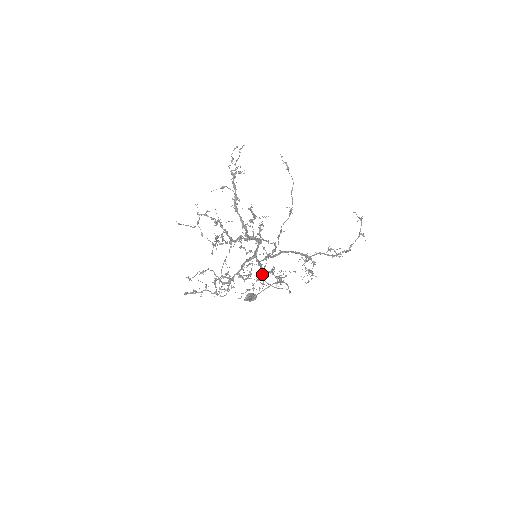
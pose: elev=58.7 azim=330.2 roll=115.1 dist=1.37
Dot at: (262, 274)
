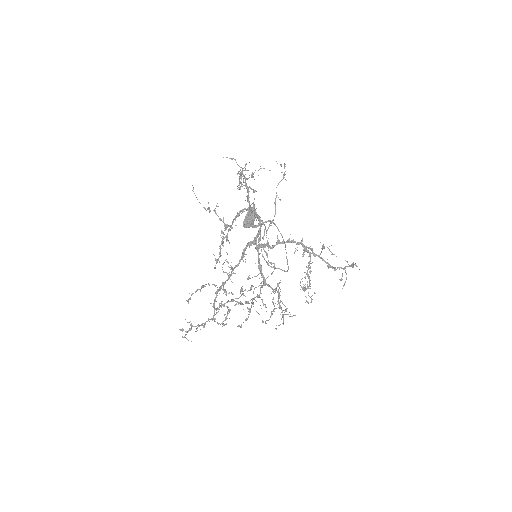
Dot at: (261, 249)
